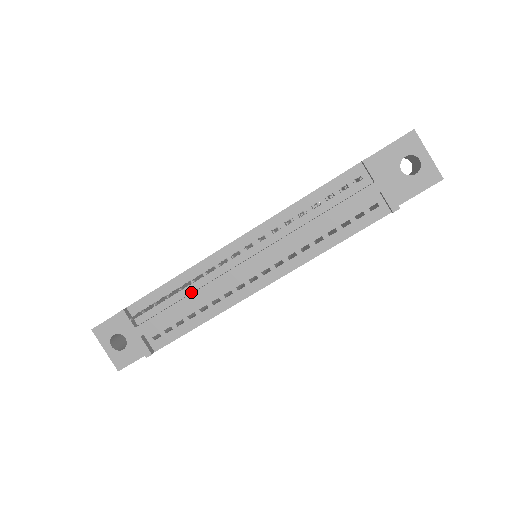
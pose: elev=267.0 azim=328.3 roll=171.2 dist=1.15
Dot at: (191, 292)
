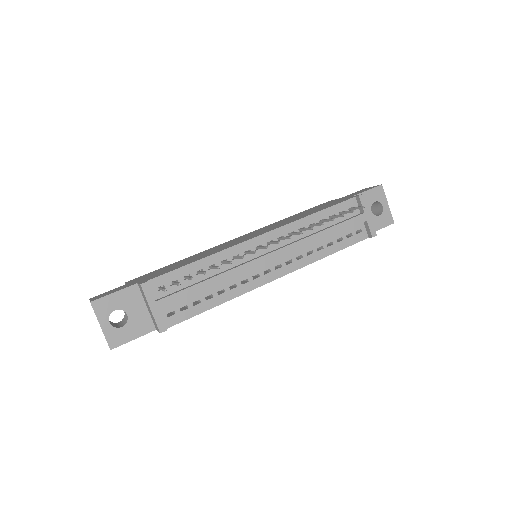
Dot at: (213, 275)
